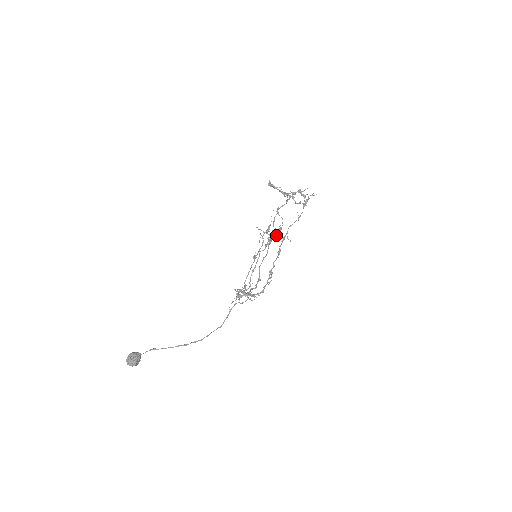
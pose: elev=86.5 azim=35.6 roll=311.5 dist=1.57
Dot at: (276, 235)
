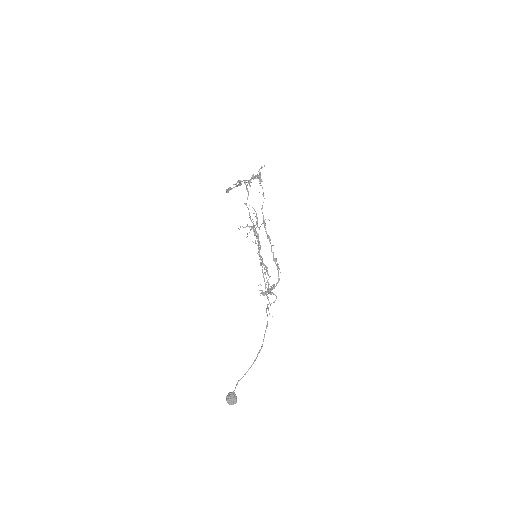
Dot at: (257, 226)
